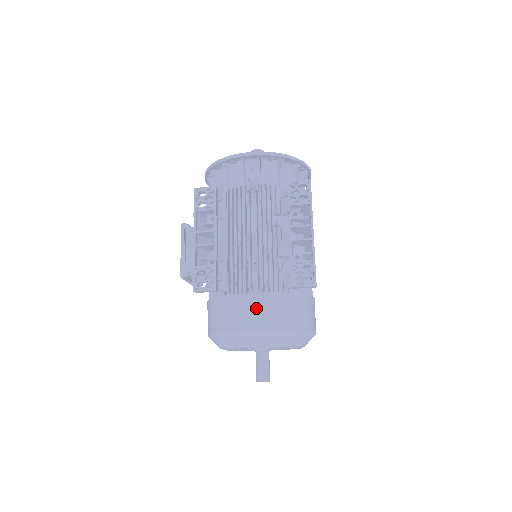
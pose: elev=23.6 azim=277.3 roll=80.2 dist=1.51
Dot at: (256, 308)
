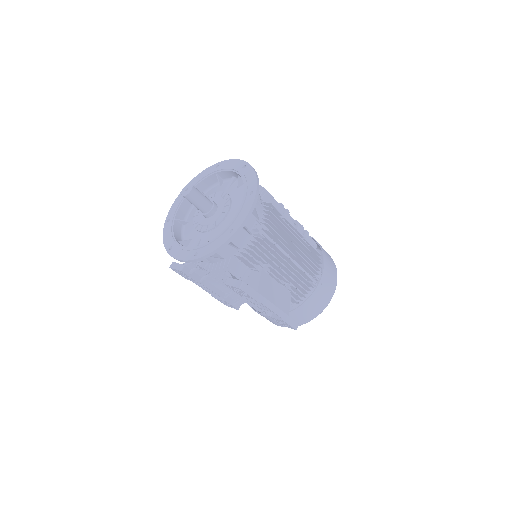
Dot at: occluded
